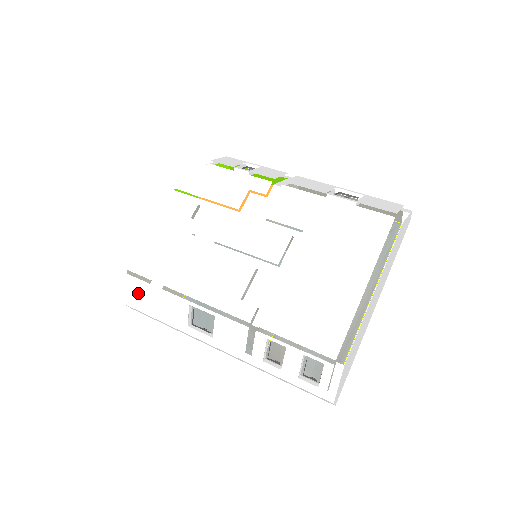
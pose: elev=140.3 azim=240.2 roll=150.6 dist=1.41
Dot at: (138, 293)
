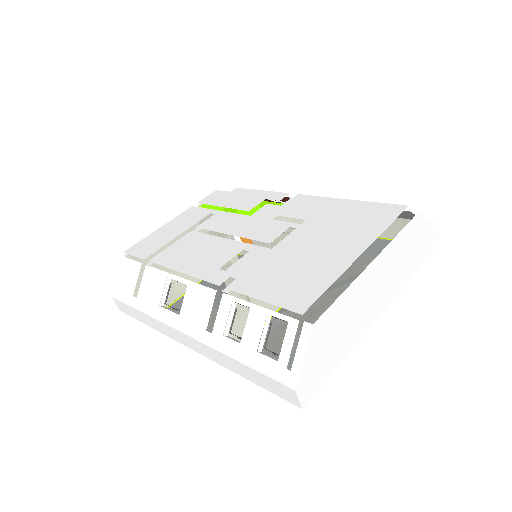
Dot at: (126, 276)
